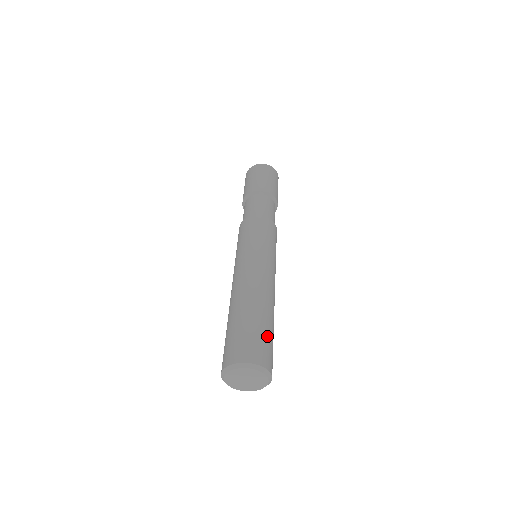
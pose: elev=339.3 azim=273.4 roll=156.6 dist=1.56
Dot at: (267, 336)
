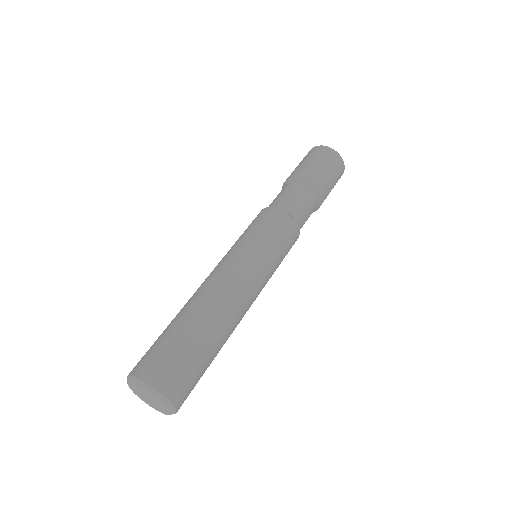
Dot at: (171, 343)
